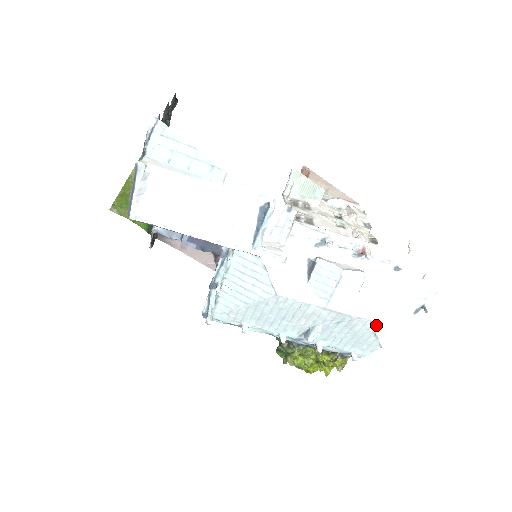
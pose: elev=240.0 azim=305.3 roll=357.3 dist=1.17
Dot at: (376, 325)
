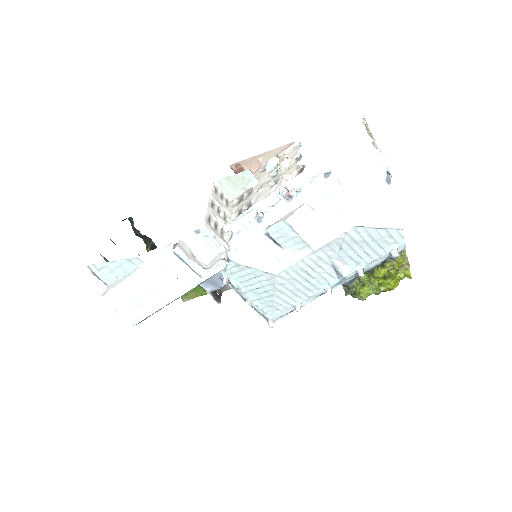
Dot at: (366, 224)
